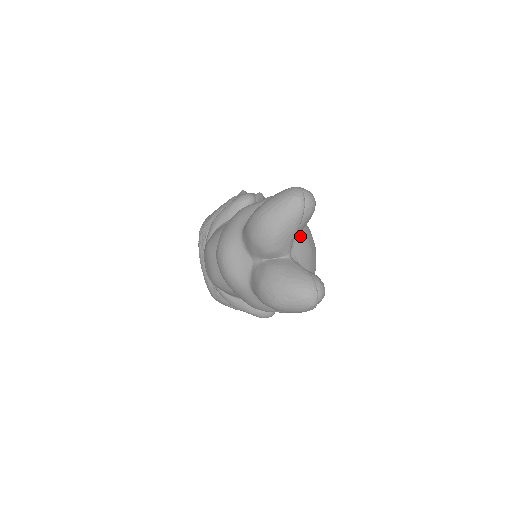
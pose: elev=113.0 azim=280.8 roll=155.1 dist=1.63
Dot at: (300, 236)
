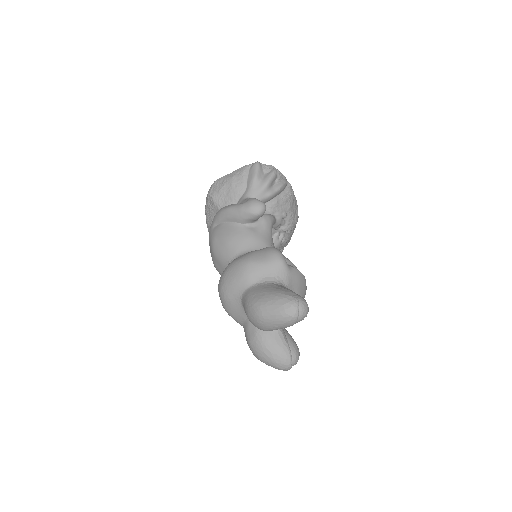
Dot at: occluded
